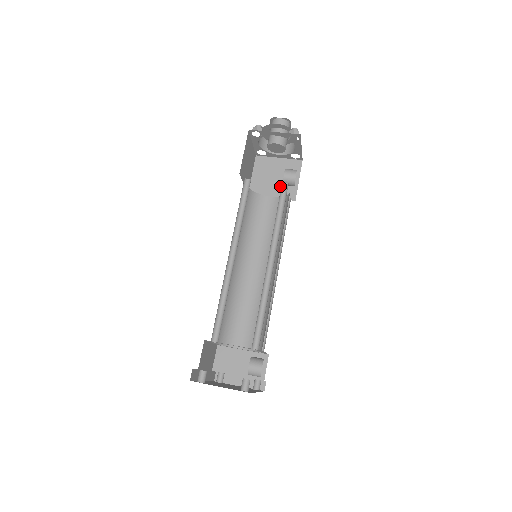
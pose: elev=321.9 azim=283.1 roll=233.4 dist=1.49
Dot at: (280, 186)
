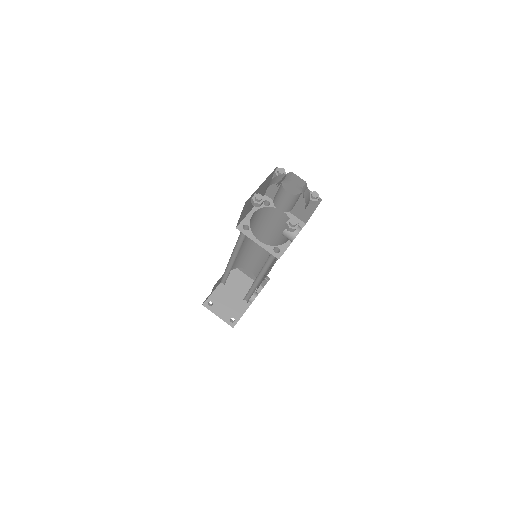
Dot at: (295, 206)
